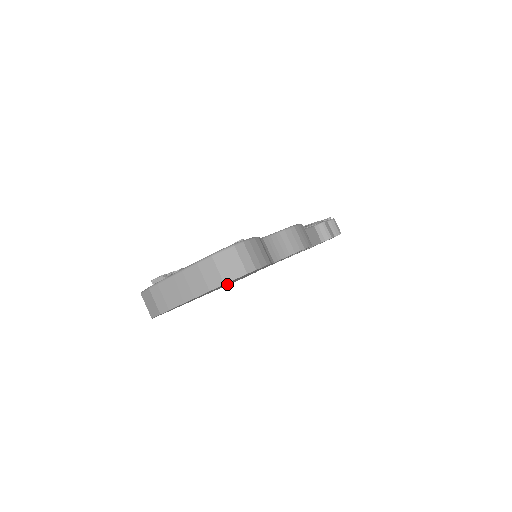
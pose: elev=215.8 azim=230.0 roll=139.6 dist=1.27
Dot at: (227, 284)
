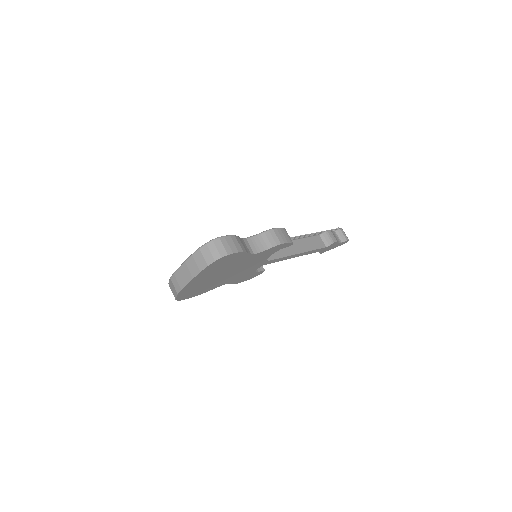
Dot at: (230, 275)
